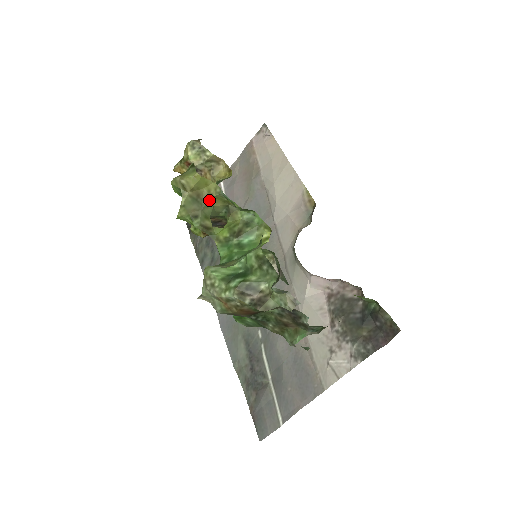
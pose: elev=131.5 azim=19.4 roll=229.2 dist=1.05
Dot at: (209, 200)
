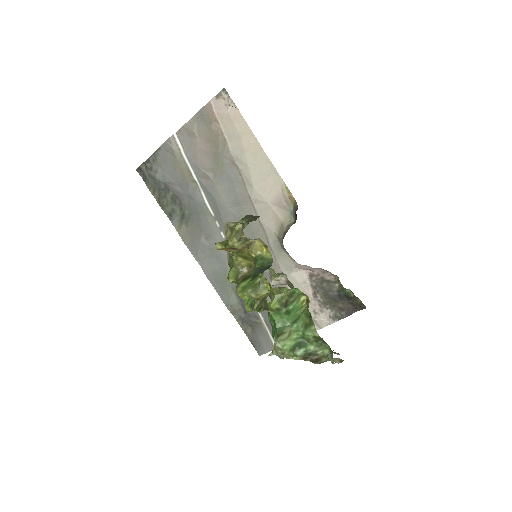
Dot at: (269, 294)
